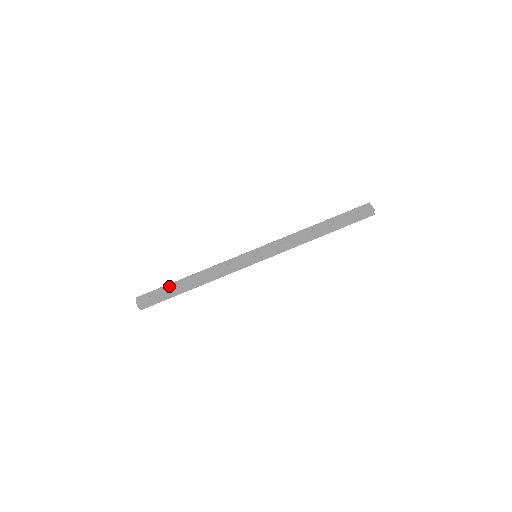
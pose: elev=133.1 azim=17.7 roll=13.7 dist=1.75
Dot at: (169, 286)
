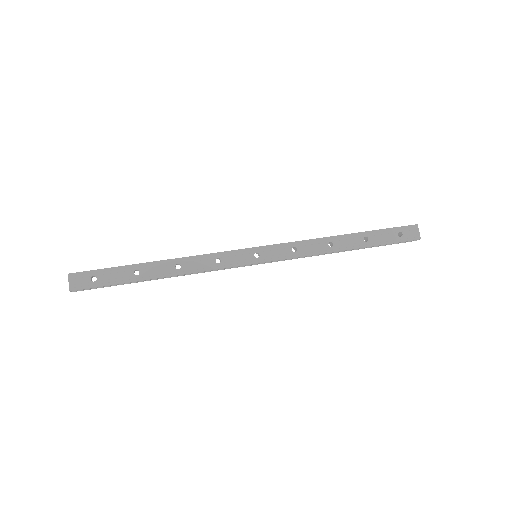
Dot at: (124, 270)
